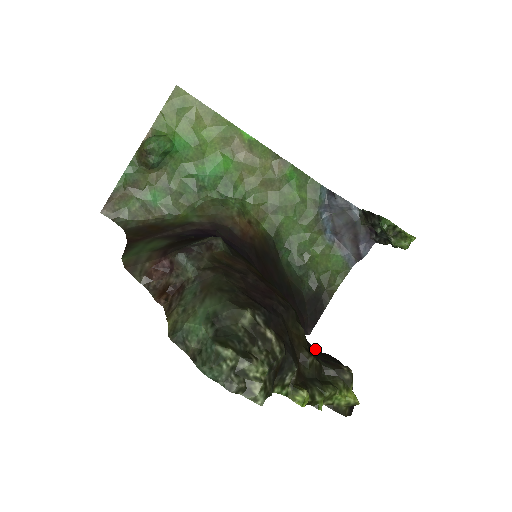
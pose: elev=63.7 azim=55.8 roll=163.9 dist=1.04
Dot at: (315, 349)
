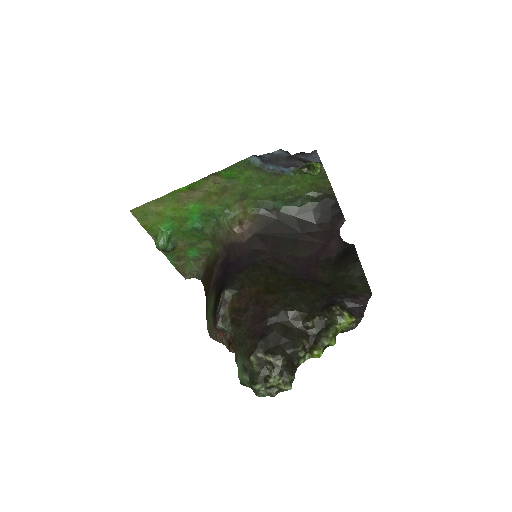
Dot at: (345, 247)
